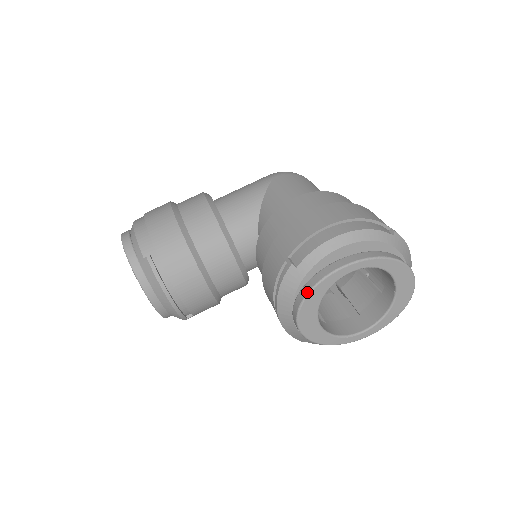
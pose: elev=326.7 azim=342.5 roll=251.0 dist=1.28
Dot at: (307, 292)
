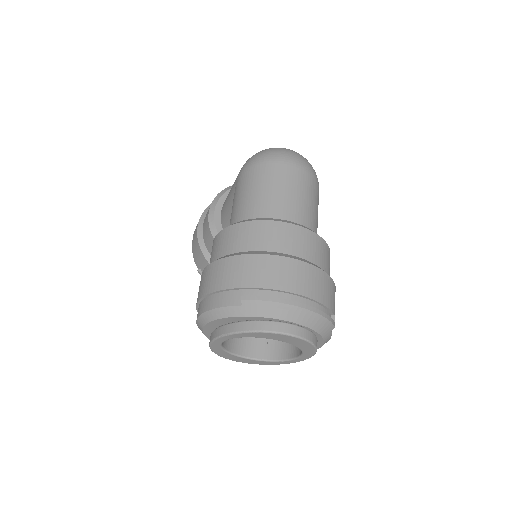
Dot at: (212, 351)
